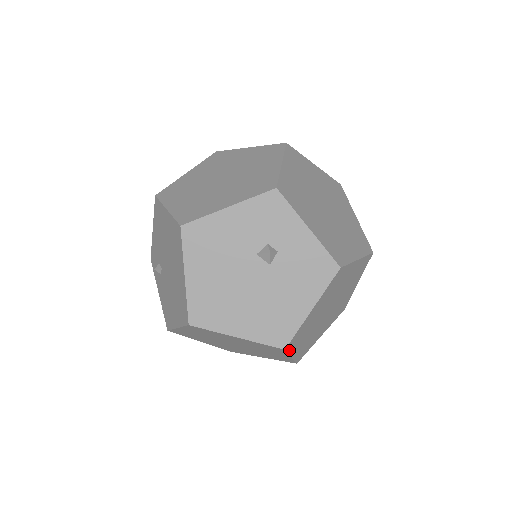
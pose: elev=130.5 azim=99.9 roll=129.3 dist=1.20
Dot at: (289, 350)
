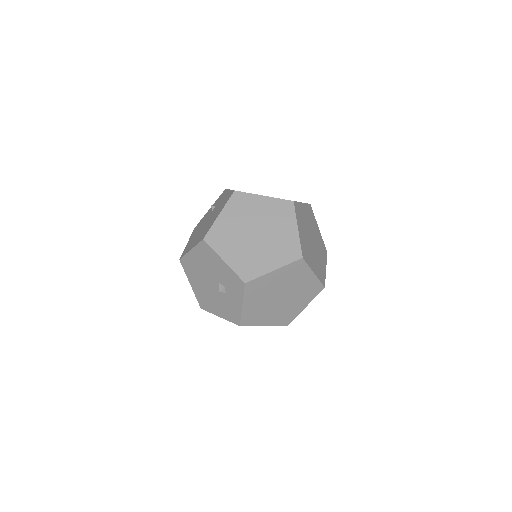
Dot at: occluded
